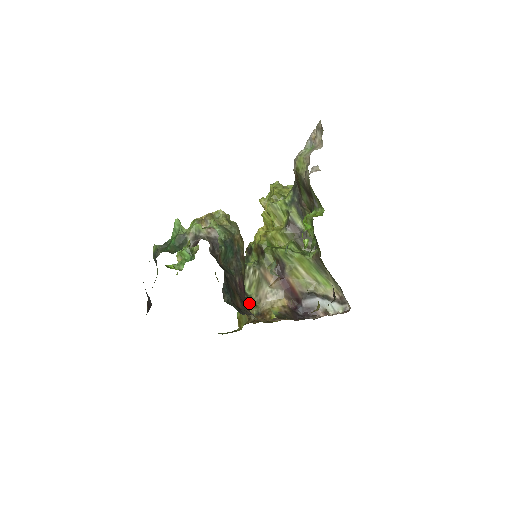
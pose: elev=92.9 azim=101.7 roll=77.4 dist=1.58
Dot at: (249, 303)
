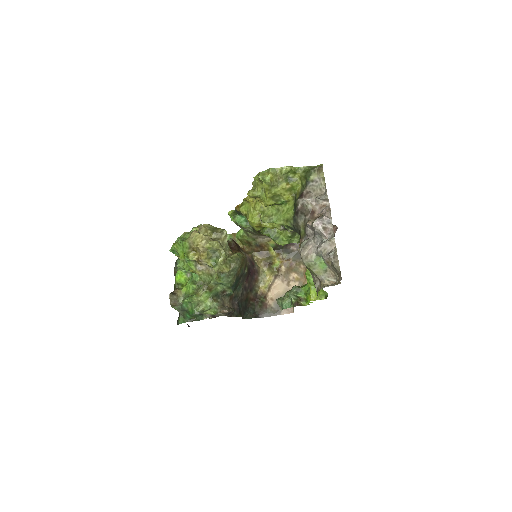
Dot at: (247, 237)
